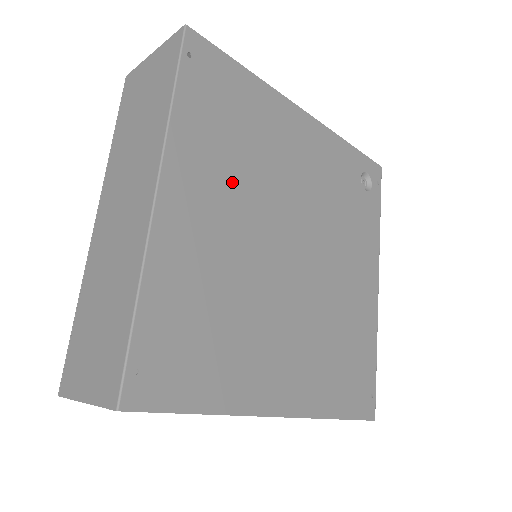
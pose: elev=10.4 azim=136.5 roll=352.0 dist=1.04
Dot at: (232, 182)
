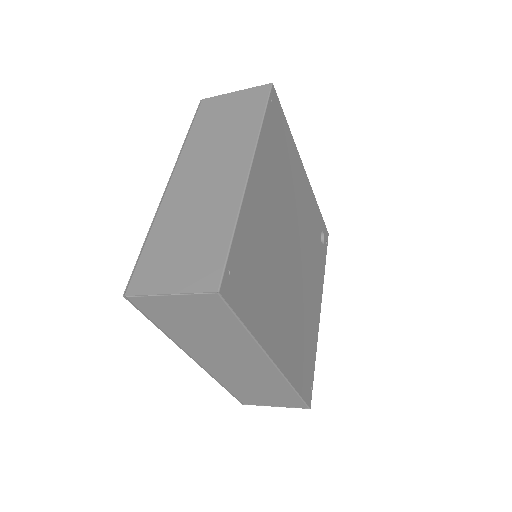
Dot at: (276, 189)
